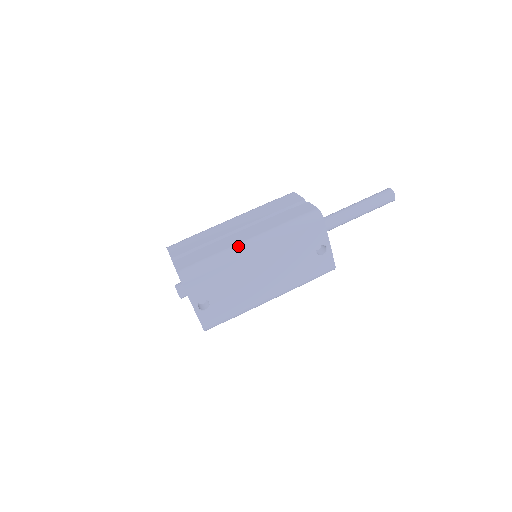
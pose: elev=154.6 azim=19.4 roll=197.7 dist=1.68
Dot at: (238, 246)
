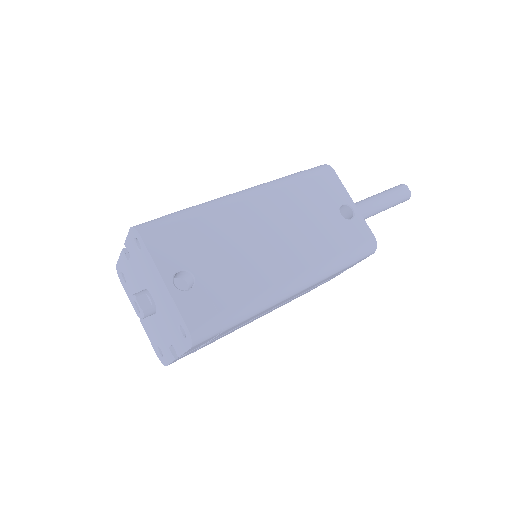
Dot at: (224, 196)
